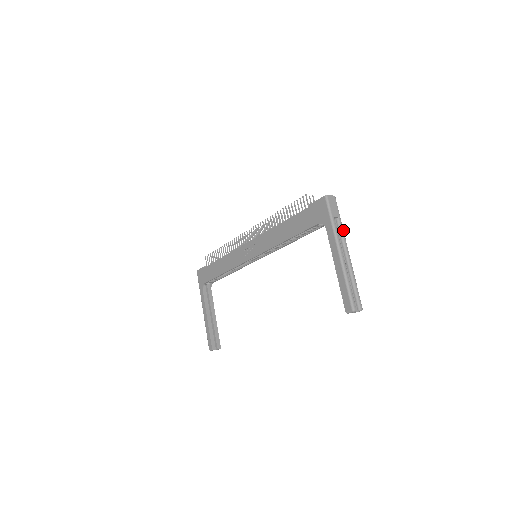
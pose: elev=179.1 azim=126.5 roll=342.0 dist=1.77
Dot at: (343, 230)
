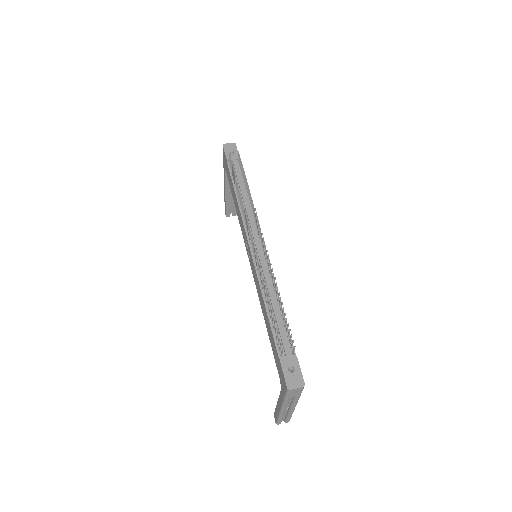
Dot at: occluded
